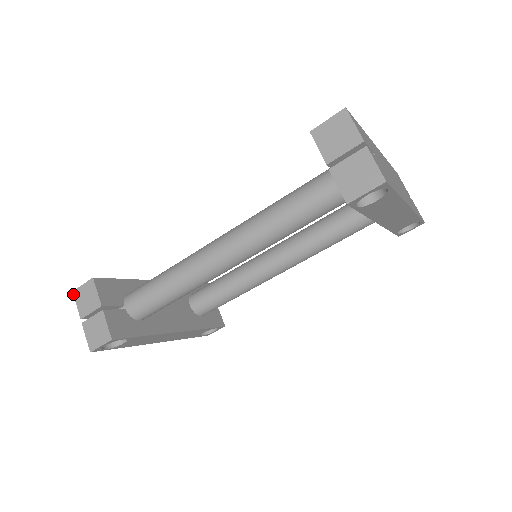
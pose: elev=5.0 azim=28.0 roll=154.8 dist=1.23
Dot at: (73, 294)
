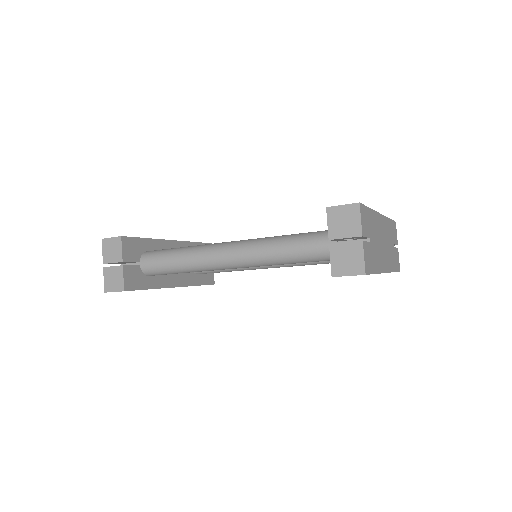
Dot at: (102, 241)
